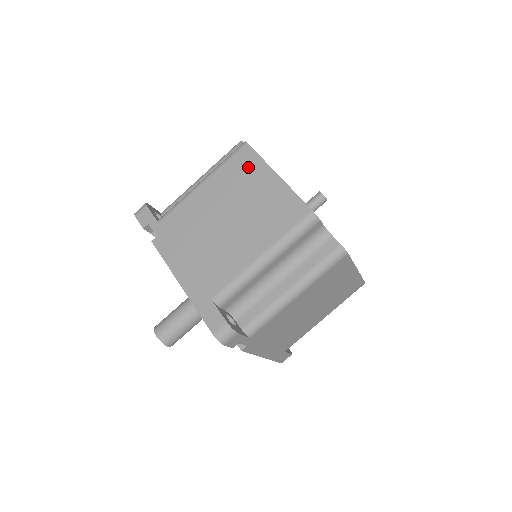
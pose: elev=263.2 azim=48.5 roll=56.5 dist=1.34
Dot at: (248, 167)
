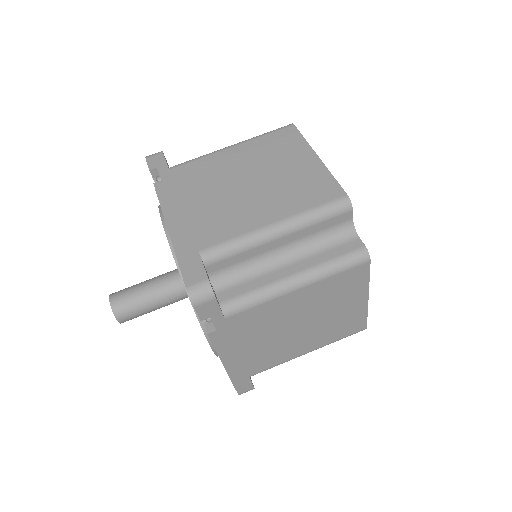
Dot at: (288, 143)
